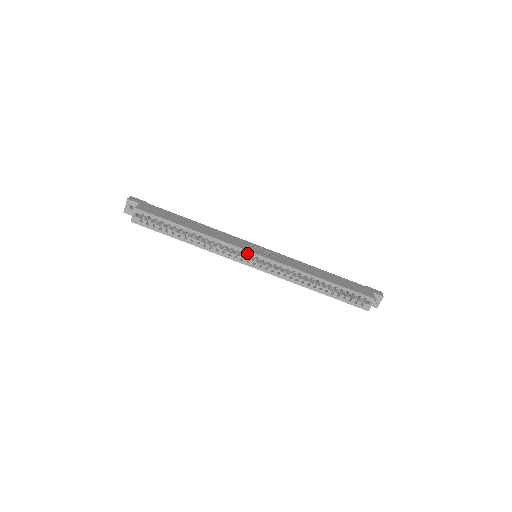
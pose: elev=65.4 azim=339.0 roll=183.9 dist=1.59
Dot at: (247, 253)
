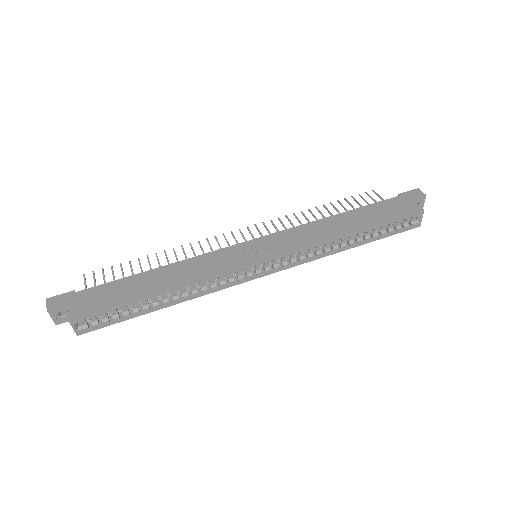
Dot at: (248, 268)
